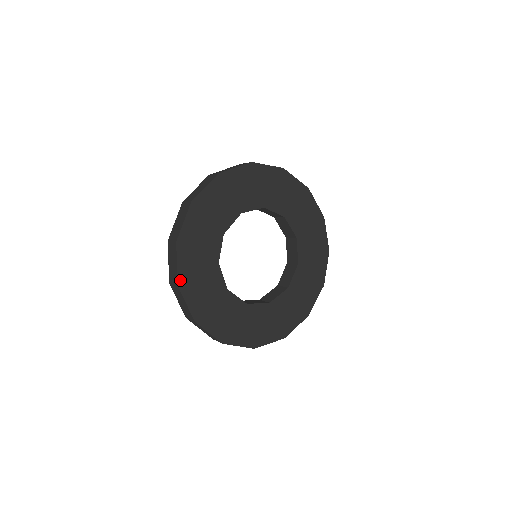
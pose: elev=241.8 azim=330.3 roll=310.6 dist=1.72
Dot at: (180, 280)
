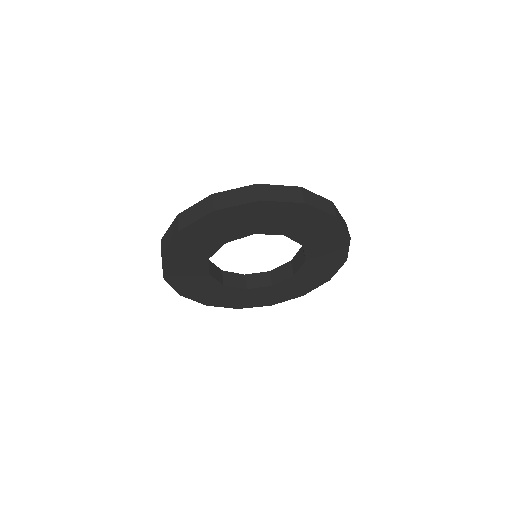
Dot at: (205, 303)
